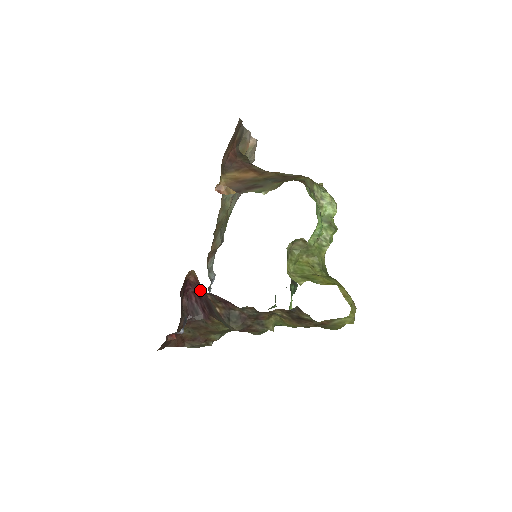
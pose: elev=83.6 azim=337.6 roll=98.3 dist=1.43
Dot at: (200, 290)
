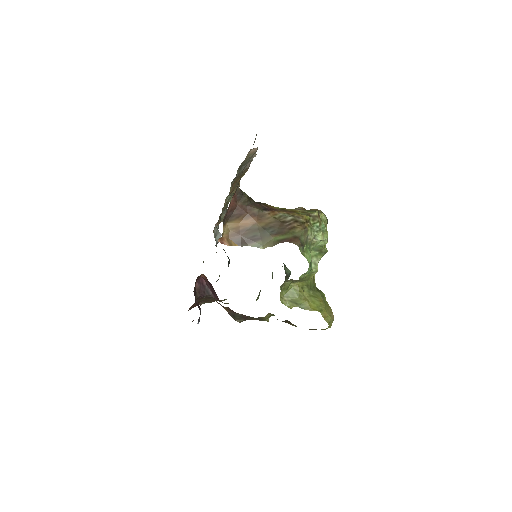
Dot at: occluded
